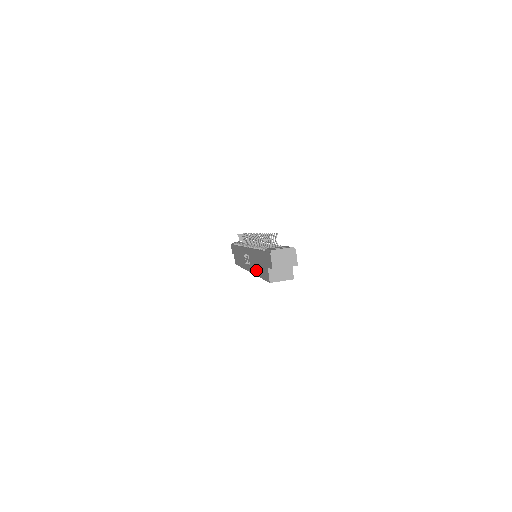
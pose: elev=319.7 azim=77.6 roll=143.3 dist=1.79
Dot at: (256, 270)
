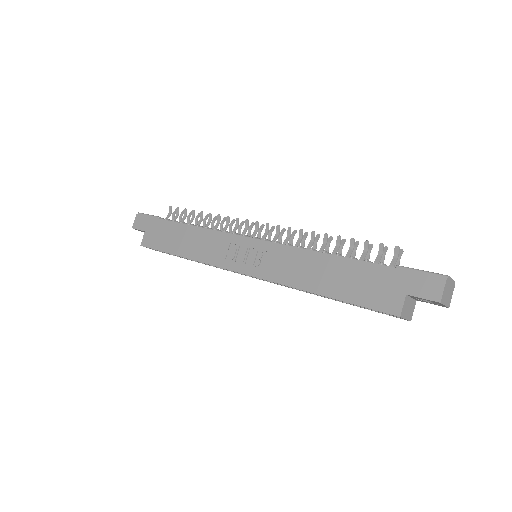
Dot at: (310, 282)
